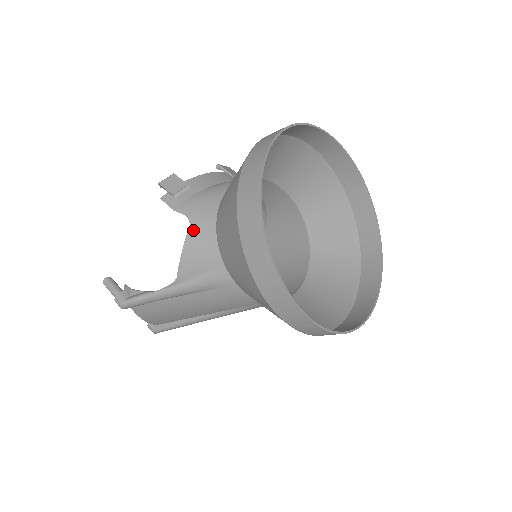
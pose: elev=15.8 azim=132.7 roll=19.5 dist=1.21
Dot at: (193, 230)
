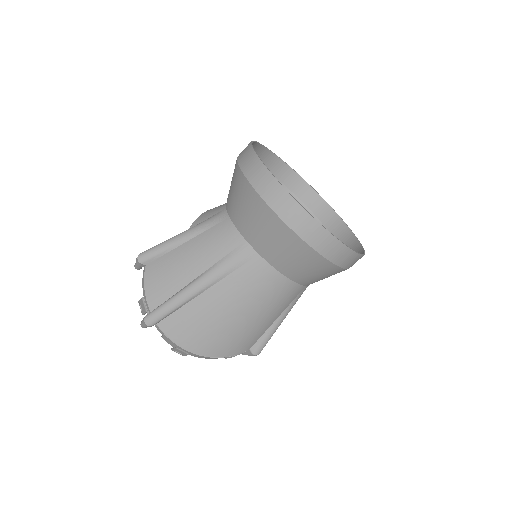
Dot at: occluded
